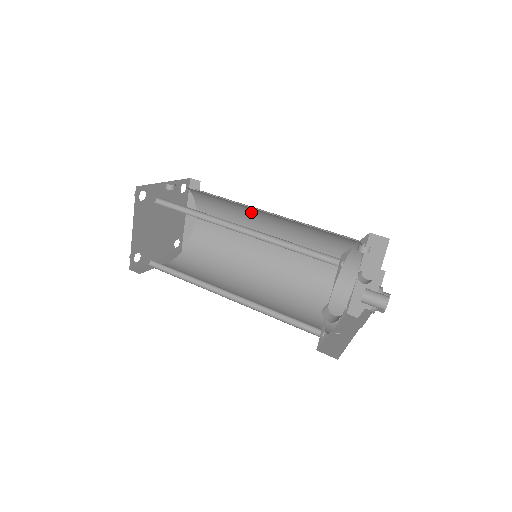
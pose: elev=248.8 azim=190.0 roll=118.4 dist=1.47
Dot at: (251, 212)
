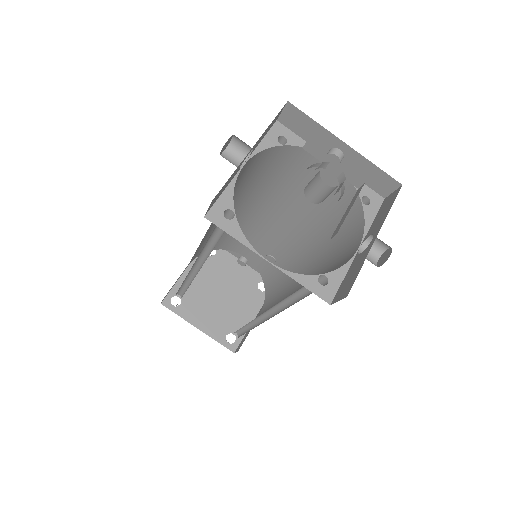
Dot at: (291, 258)
